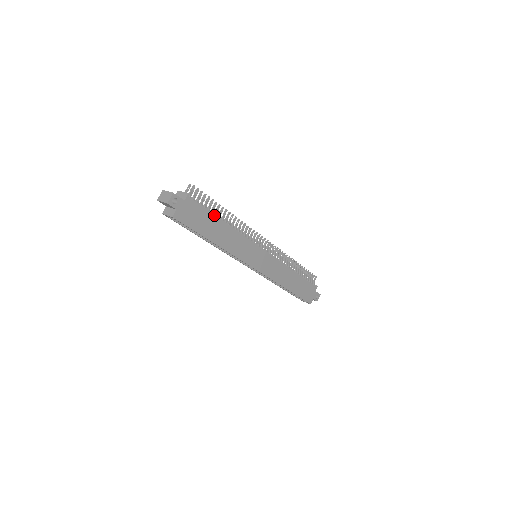
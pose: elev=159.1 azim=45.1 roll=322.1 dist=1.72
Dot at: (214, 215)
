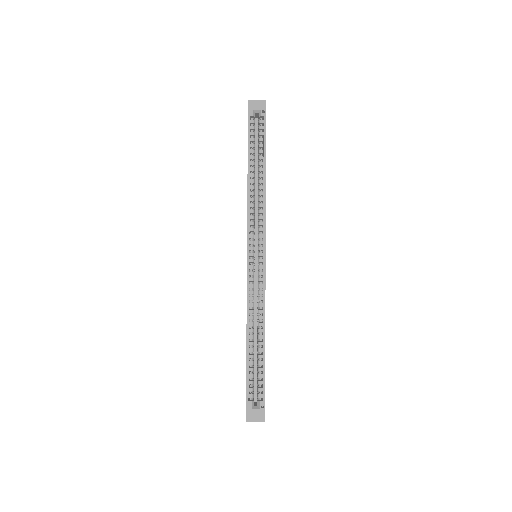
Dot at: occluded
